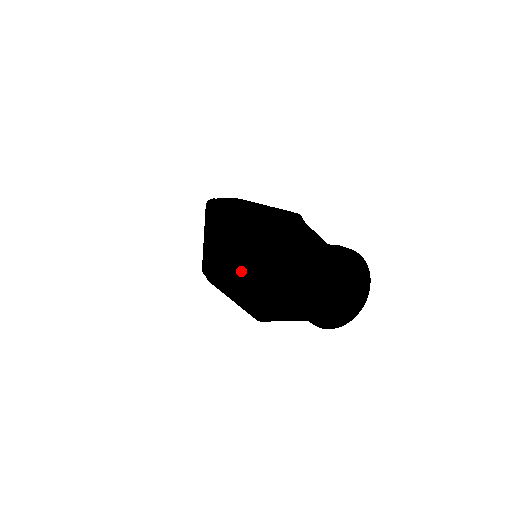
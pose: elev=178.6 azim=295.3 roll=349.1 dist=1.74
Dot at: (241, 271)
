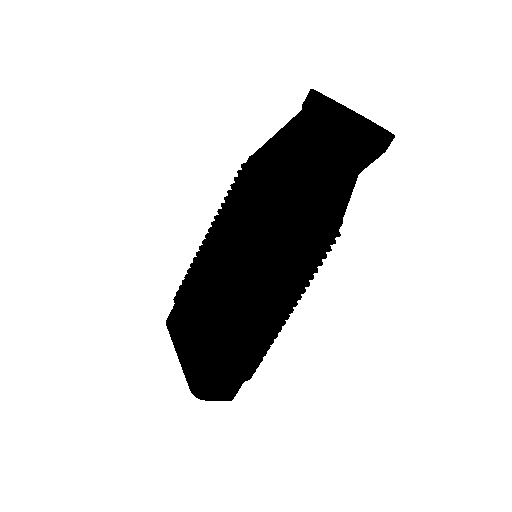
Dot at: (247, 237)
